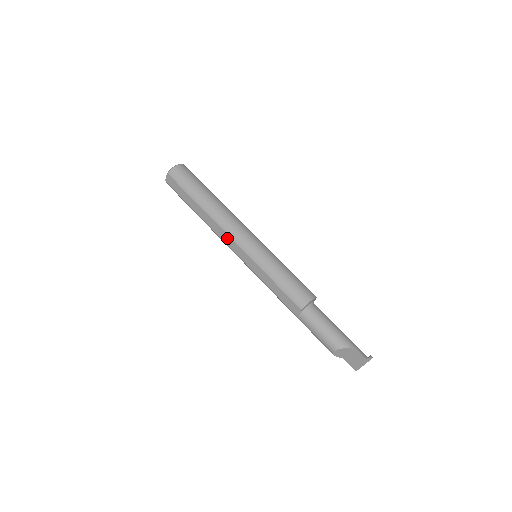
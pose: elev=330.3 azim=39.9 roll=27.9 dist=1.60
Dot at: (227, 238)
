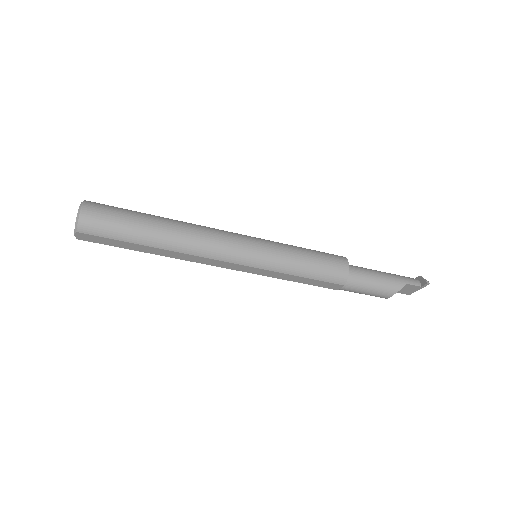
Dot at: (215, 262)
